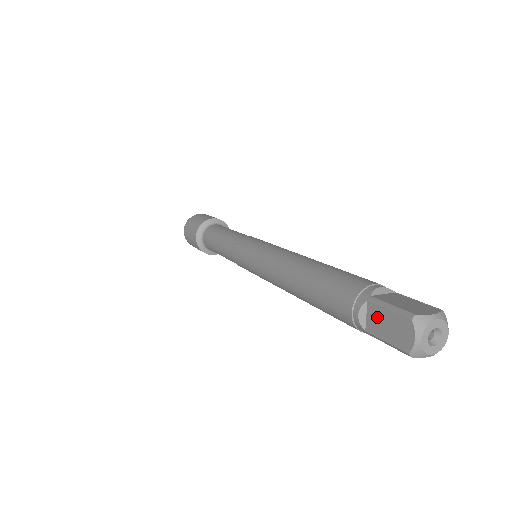
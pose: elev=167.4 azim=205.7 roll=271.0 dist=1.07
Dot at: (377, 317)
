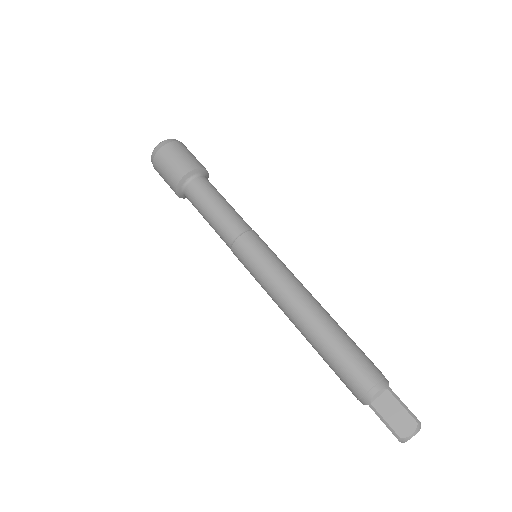
Dot at: (376, 414)
